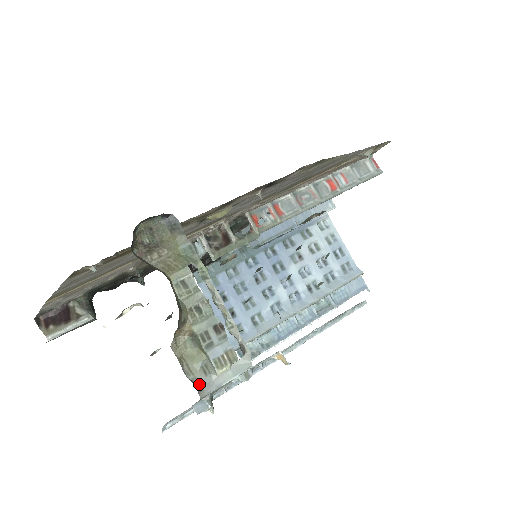
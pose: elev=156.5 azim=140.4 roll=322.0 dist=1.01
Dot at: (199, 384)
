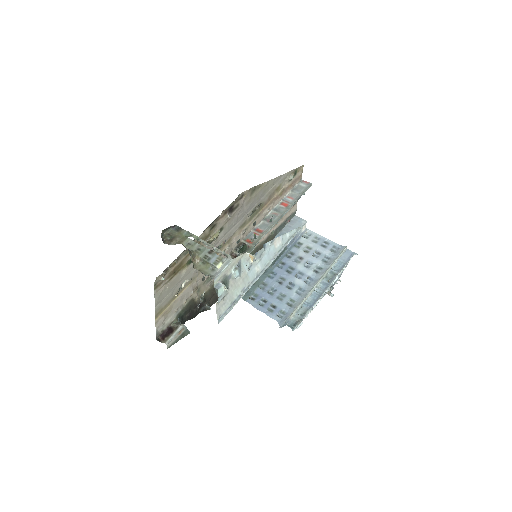
Dot at: (211, 275)
